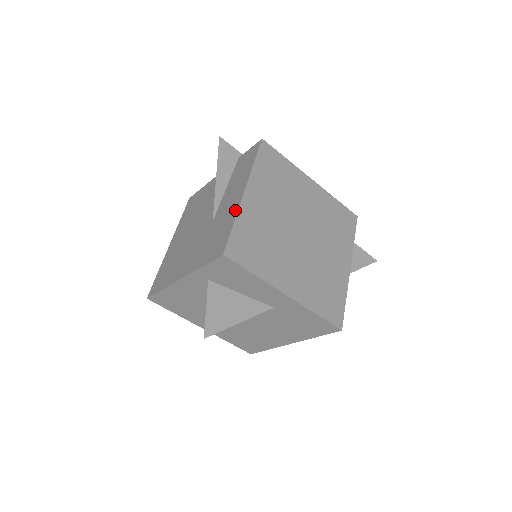
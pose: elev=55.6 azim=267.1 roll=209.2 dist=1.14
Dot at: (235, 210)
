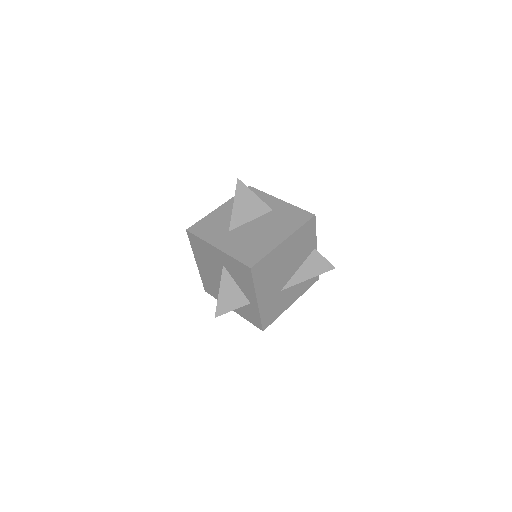
Dot at: occluded
